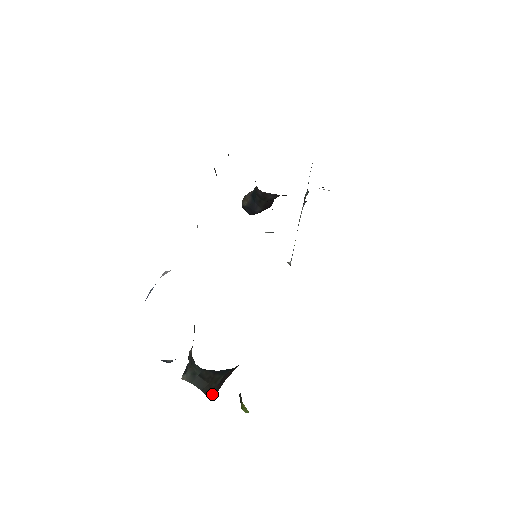
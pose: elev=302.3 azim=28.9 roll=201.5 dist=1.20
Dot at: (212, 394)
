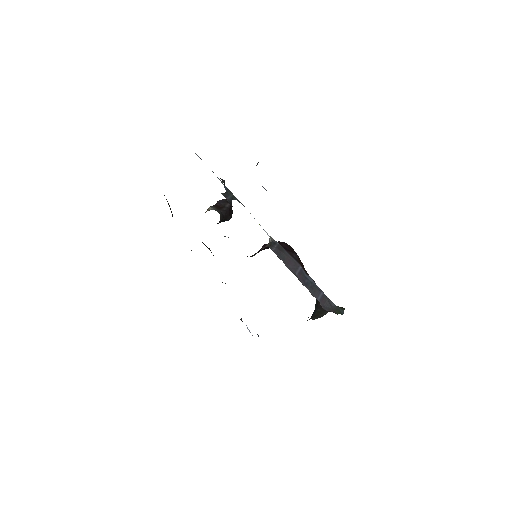
Dot at: occluded
